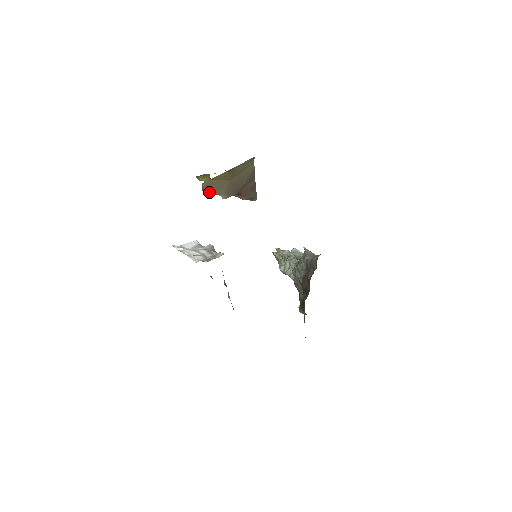
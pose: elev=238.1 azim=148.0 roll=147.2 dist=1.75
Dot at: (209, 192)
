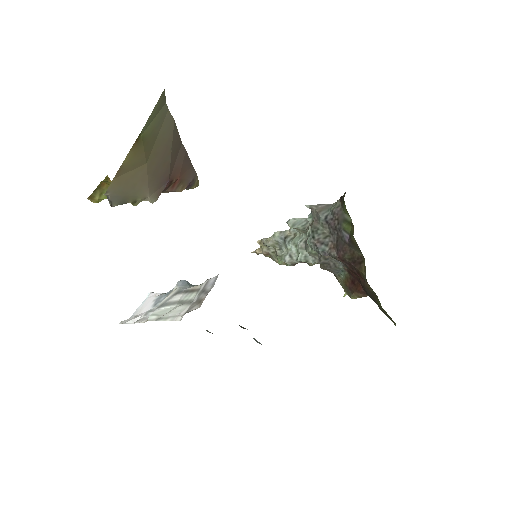
Dot at: occluded
